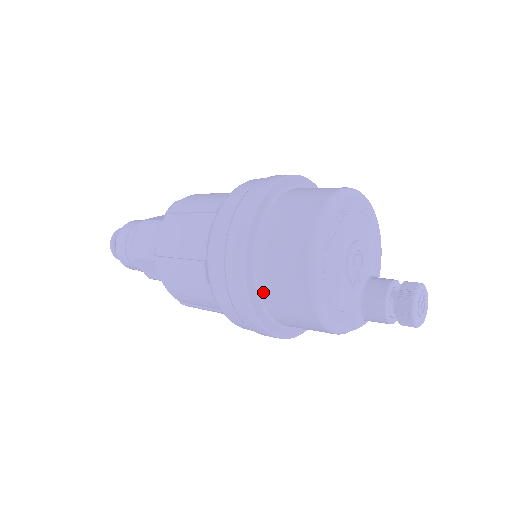
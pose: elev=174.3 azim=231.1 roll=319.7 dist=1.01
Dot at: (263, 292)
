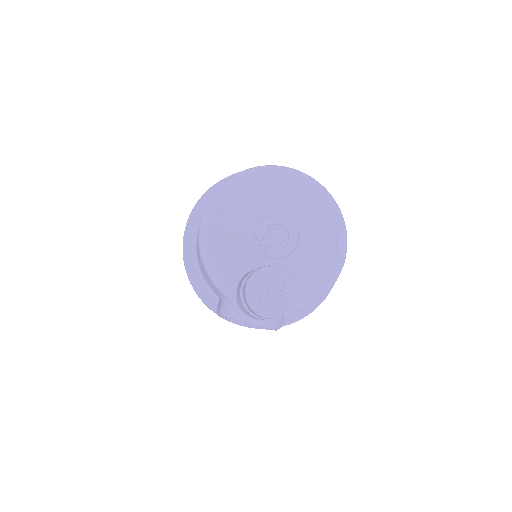
Dot at: occluded
